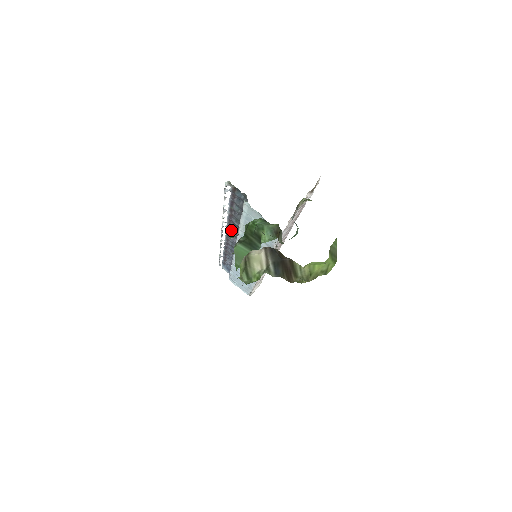
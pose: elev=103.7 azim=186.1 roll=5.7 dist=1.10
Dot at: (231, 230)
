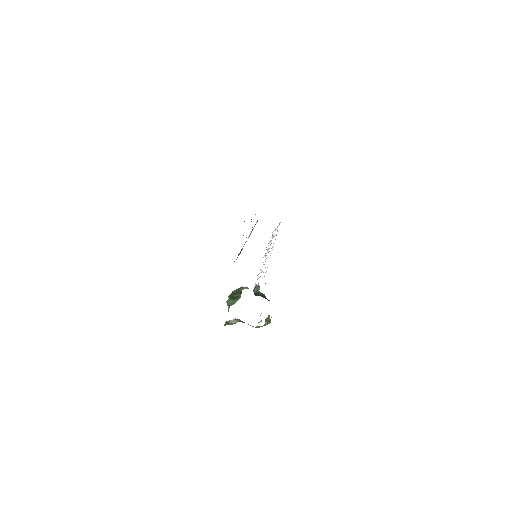
Dot at: occluded
